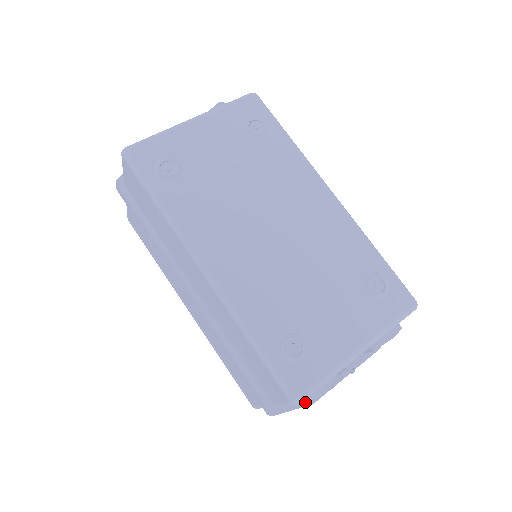
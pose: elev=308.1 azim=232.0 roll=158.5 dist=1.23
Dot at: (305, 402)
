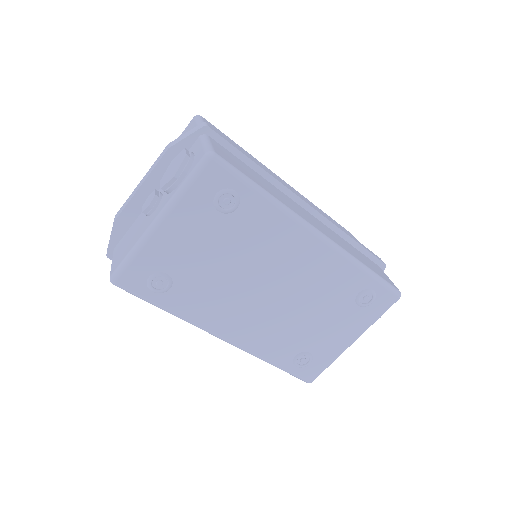
Dot at: occluded
